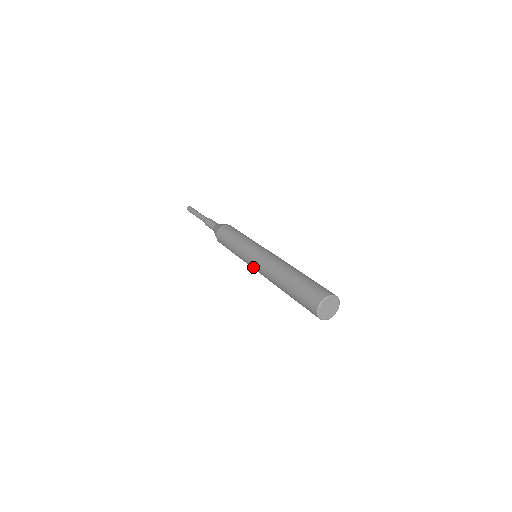
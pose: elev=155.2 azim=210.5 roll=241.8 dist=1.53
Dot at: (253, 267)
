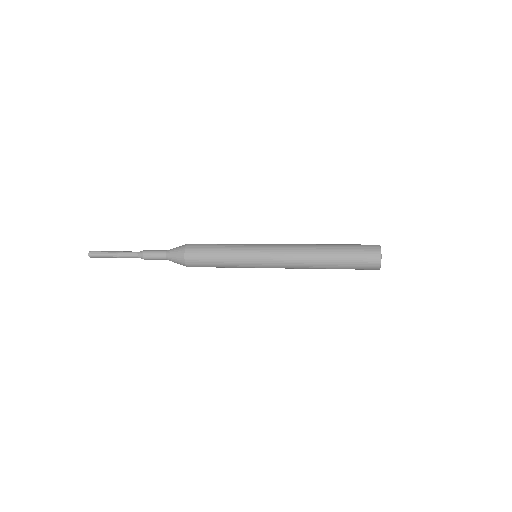
Dot at: (268, 263)
